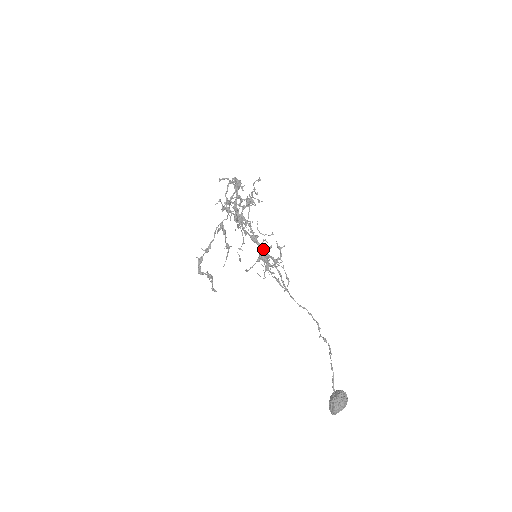
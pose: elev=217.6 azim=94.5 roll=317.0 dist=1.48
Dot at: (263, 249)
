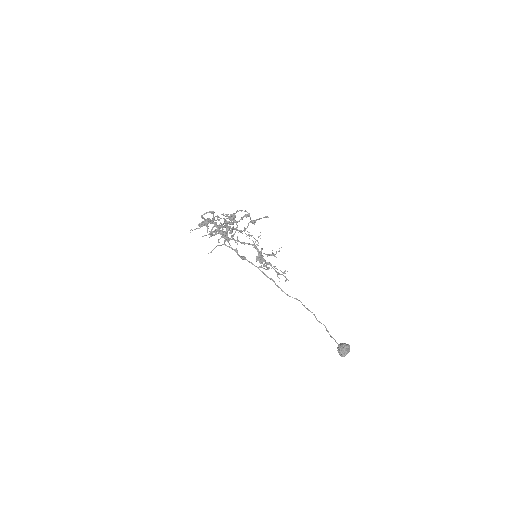
Dot at: (252, 264)
